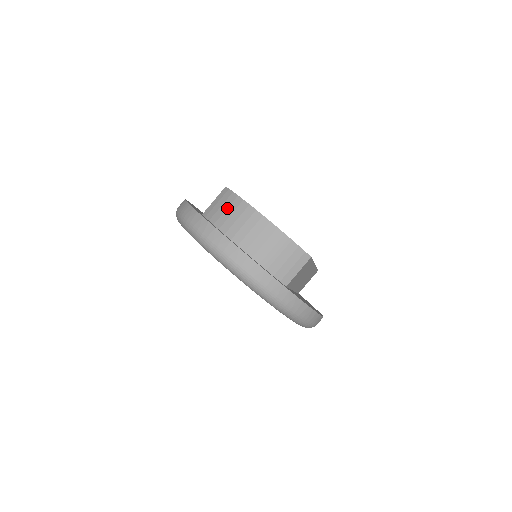
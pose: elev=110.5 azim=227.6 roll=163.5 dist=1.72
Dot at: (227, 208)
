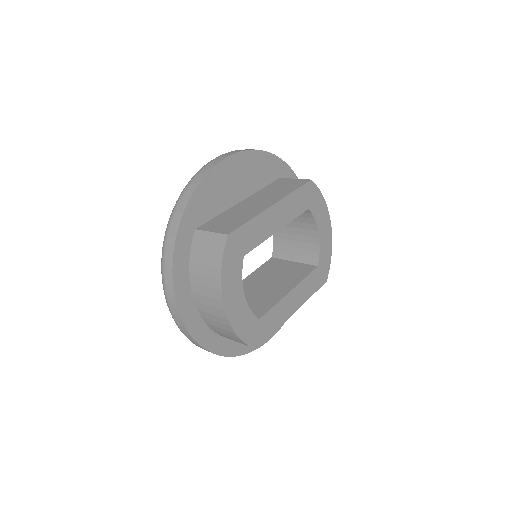
Dot at: (207, 265)
